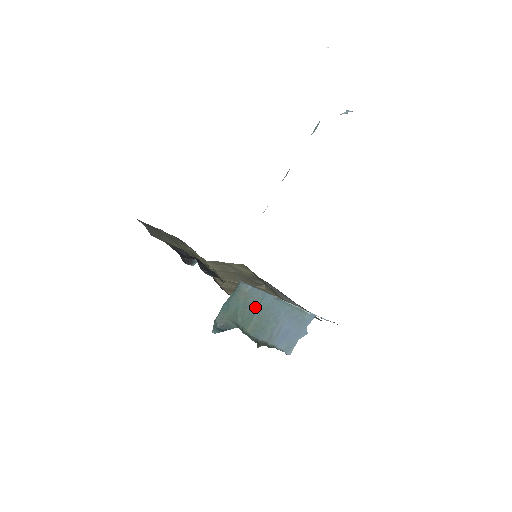
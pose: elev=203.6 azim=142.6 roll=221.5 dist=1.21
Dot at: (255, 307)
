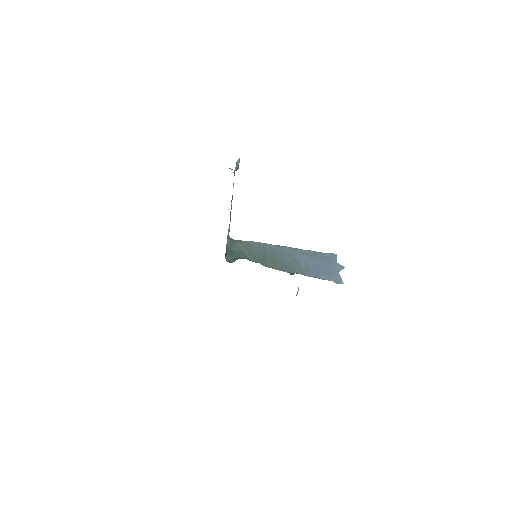
Dot at: (262, 252)
